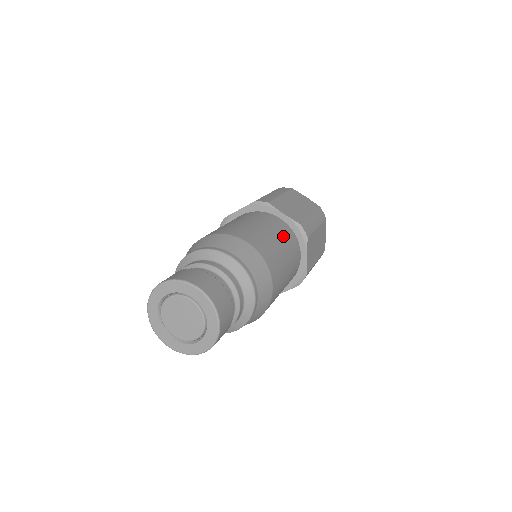
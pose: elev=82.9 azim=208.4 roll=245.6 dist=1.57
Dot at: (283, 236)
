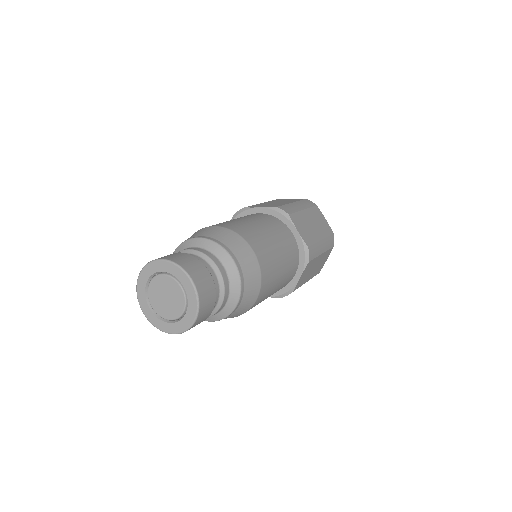
Dot at: (260, 219)
